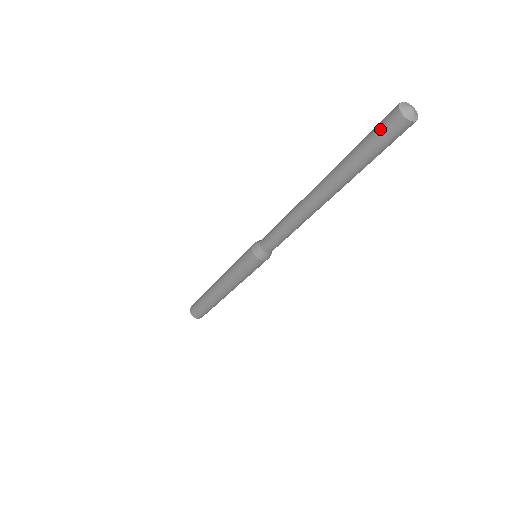
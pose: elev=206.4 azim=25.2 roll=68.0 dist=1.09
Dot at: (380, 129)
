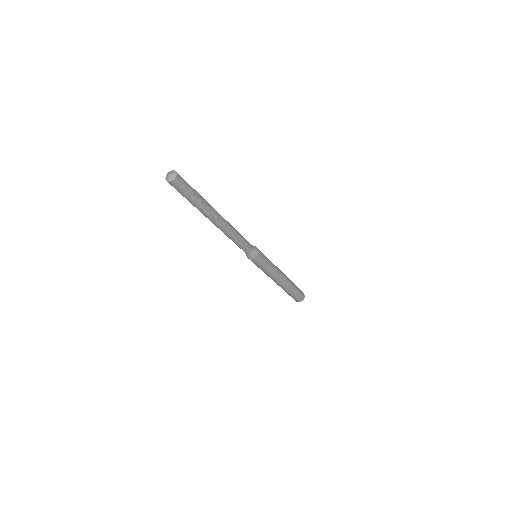
Dot at: (177, 190)
